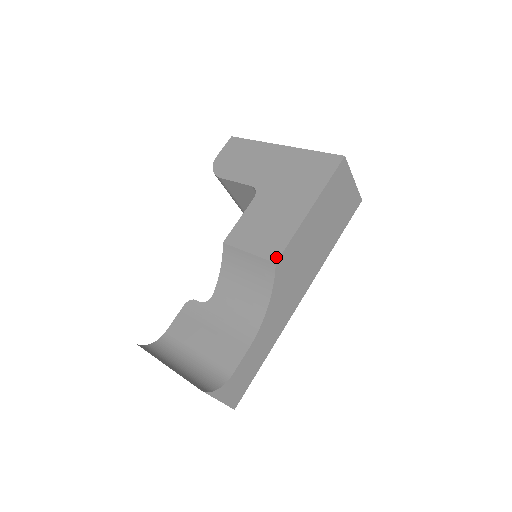
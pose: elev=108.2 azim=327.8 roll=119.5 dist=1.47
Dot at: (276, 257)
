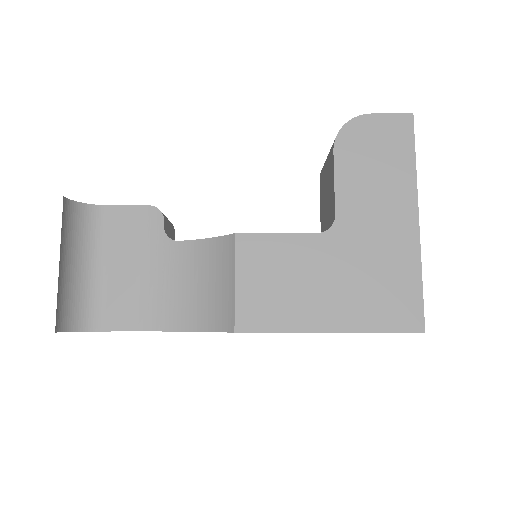
Dot at: (243, 328)
